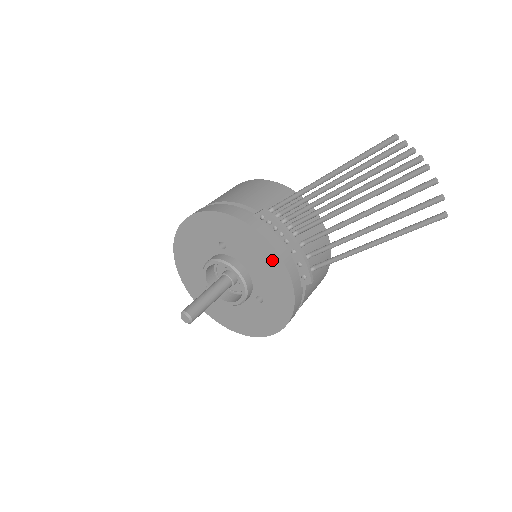
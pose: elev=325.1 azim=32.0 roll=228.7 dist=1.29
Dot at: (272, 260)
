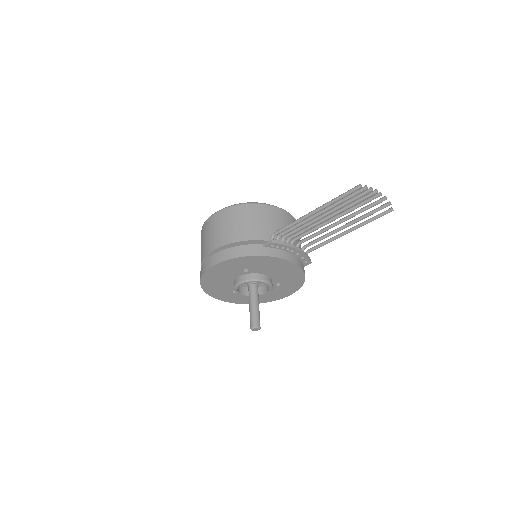
Dot at: (287, 266)
